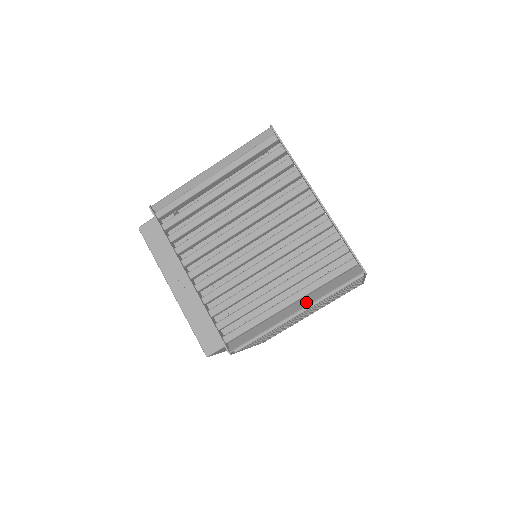
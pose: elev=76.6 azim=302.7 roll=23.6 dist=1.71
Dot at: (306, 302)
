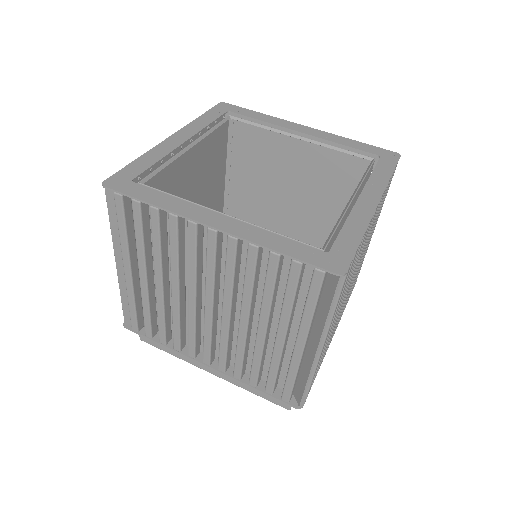
Dot at: (317, 334)
